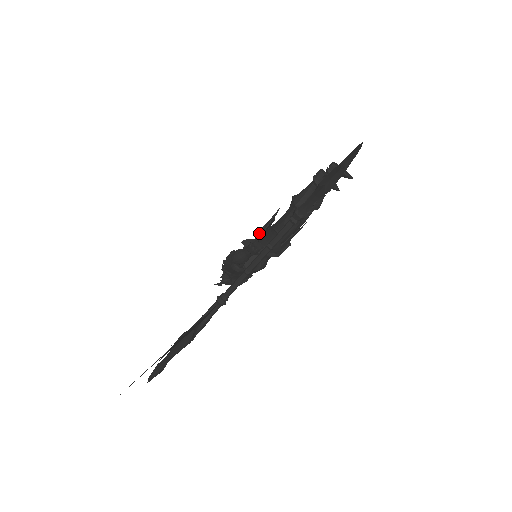
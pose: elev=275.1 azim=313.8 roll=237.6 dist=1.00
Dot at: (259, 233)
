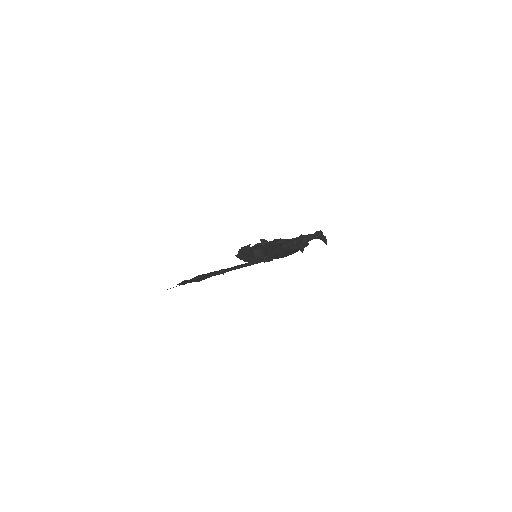
Dot at: (265, 244)
